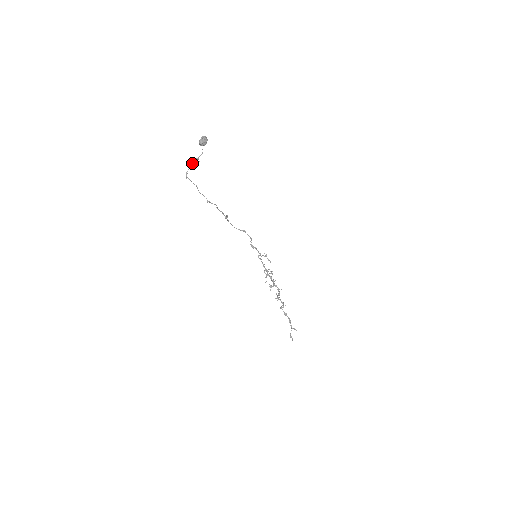
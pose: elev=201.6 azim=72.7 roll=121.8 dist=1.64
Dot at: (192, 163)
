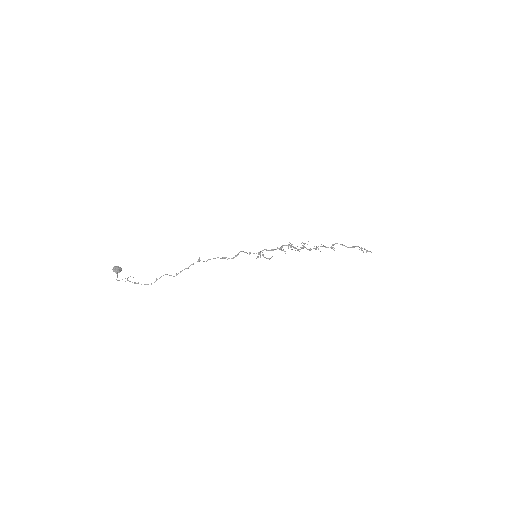
Dot at: (129, 281)
